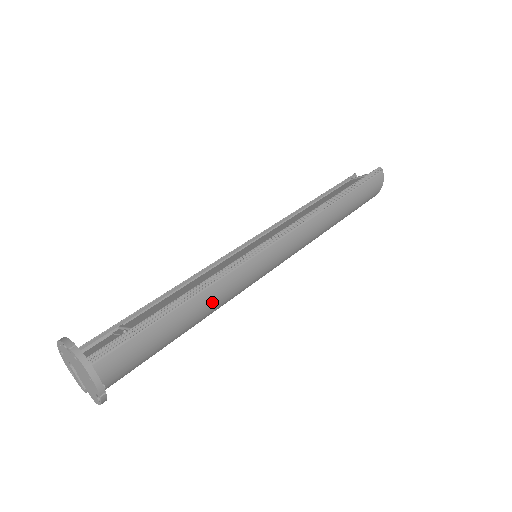
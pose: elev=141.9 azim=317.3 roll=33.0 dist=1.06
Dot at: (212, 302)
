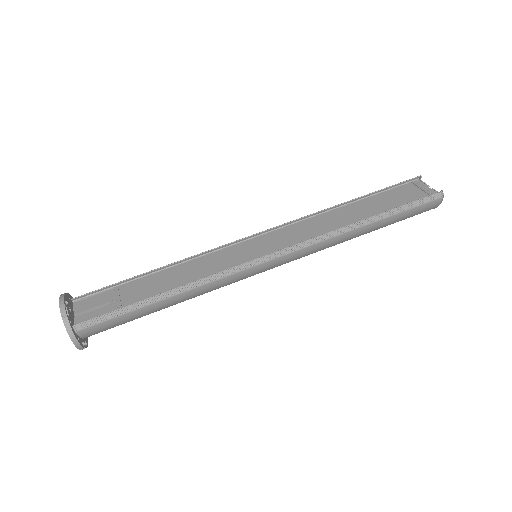
Dot at: (193, 296)
